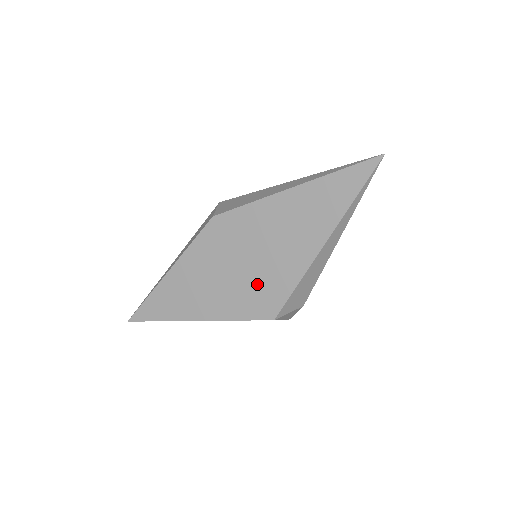
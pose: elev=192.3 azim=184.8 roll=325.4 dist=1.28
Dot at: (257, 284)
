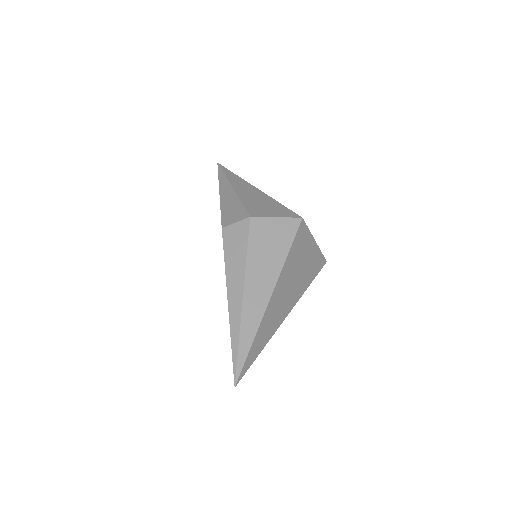
Dot at: occluded
